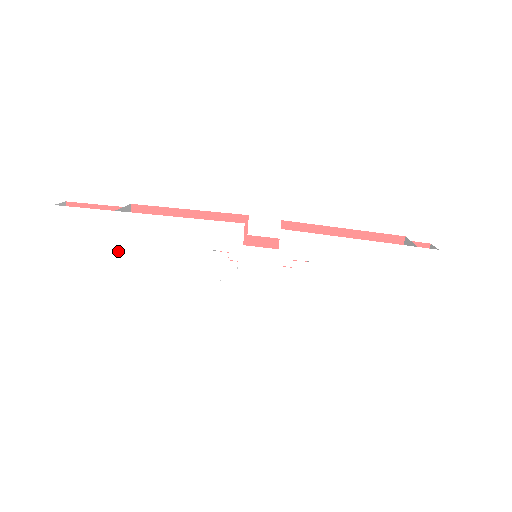
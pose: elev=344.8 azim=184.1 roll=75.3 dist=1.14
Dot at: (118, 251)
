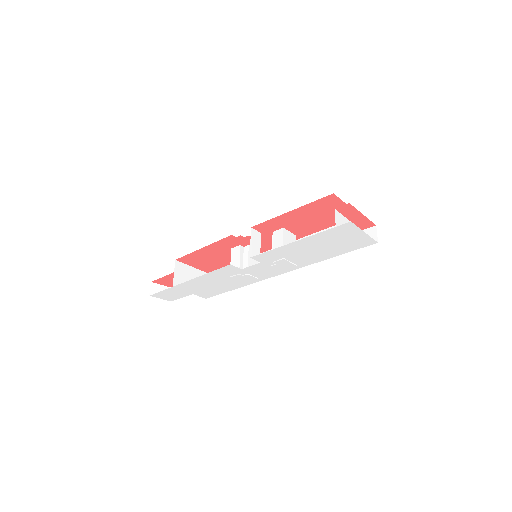
Dot at: (194, 293)
